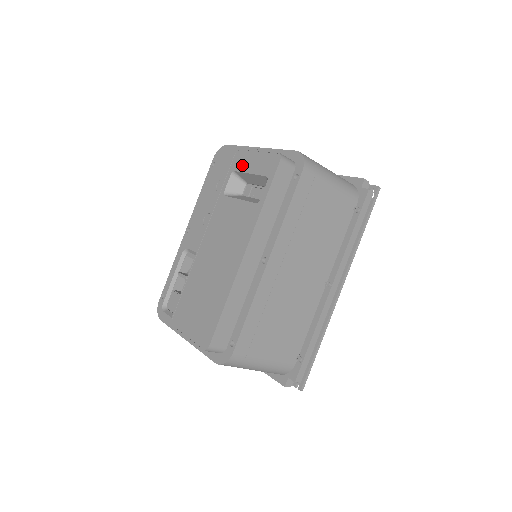
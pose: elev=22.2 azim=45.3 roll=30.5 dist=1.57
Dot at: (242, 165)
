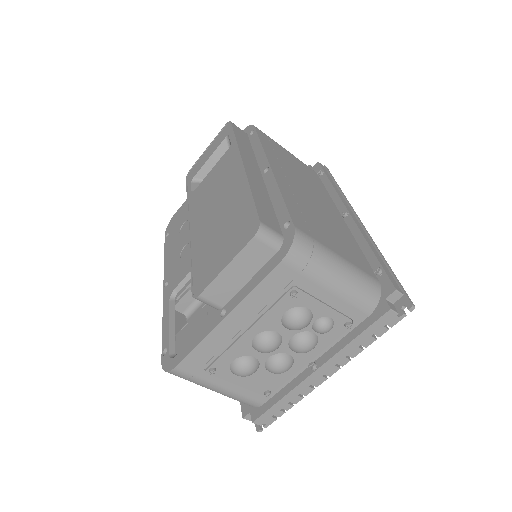
Dot at: (198, 167)
